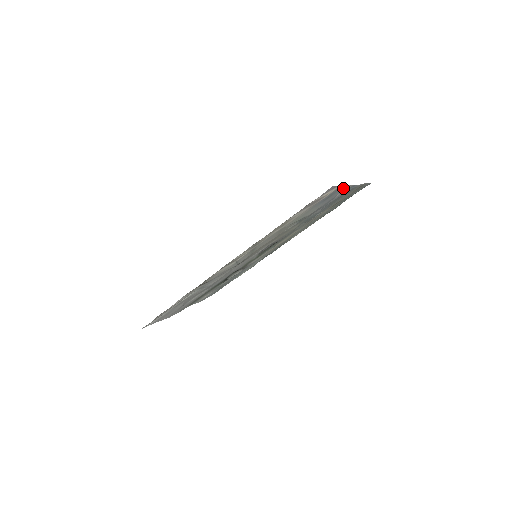
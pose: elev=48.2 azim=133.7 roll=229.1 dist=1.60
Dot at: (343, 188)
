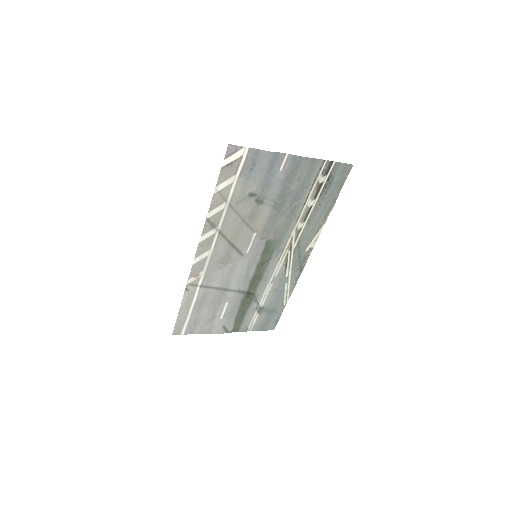
Dot at: (265, 153)
